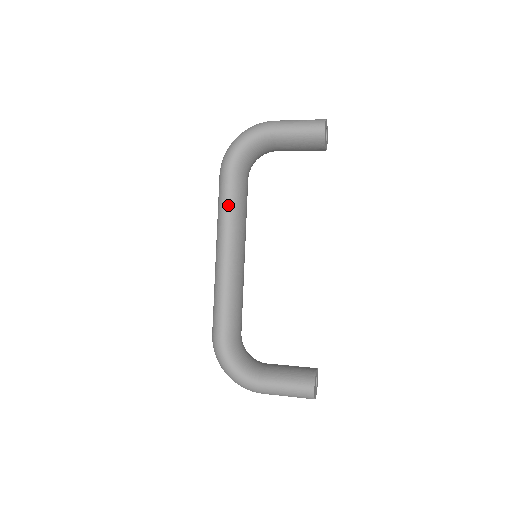
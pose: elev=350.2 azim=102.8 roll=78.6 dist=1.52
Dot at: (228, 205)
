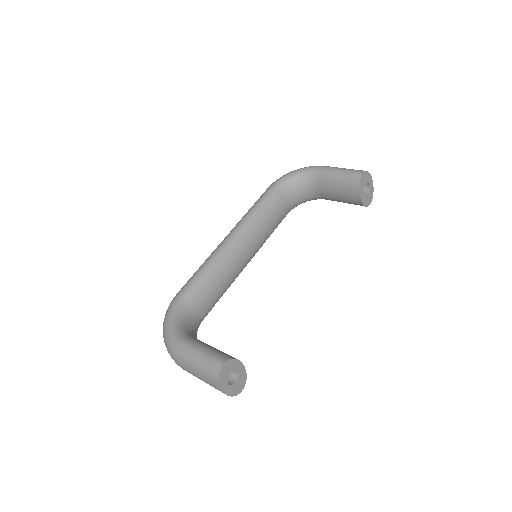
Dot at: (257, 206)
